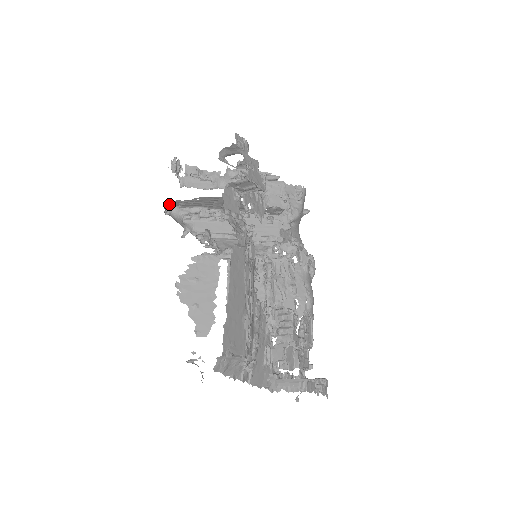
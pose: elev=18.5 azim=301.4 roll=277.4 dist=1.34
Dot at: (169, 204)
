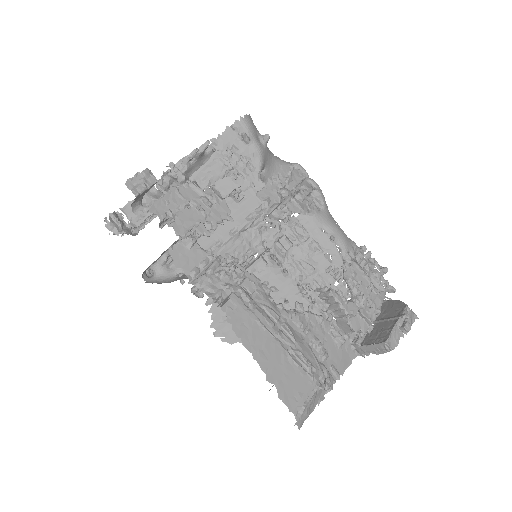
Dot at: (144, 271)
